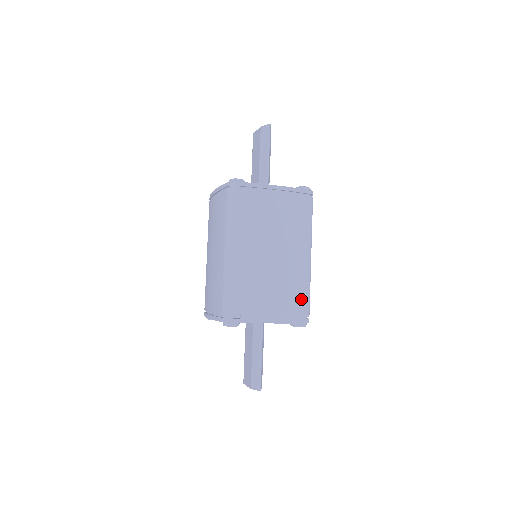
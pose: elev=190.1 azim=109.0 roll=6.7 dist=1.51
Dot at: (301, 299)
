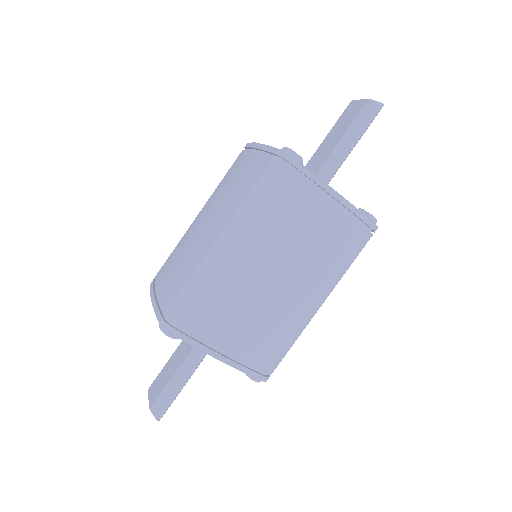
Dot at: (276, 350)
